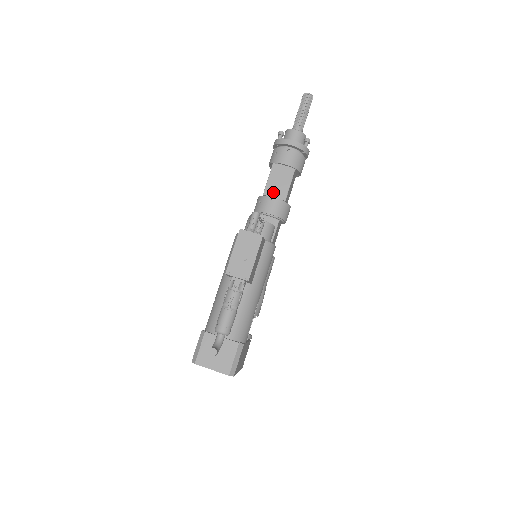
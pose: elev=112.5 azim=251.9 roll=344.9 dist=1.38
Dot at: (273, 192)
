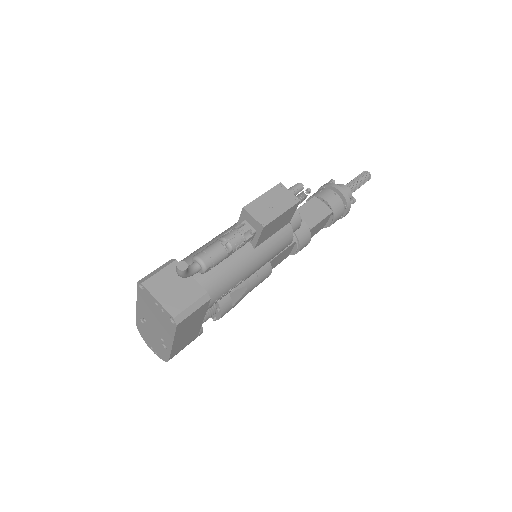
Dot at: (303, 216)
